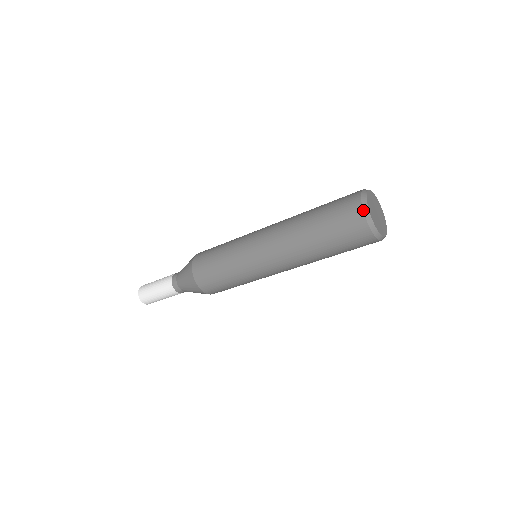
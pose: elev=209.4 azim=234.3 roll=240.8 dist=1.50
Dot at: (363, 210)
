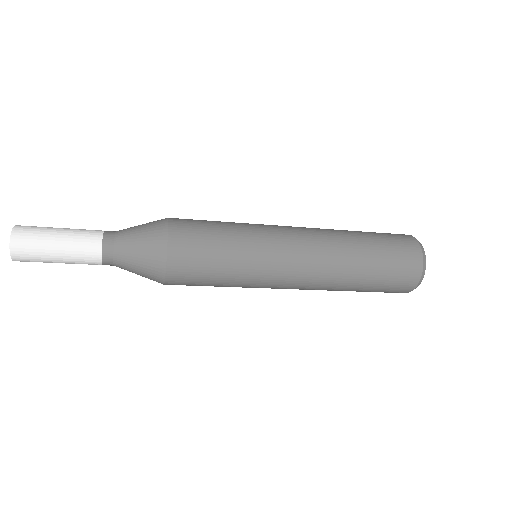
Dot at: occluded
